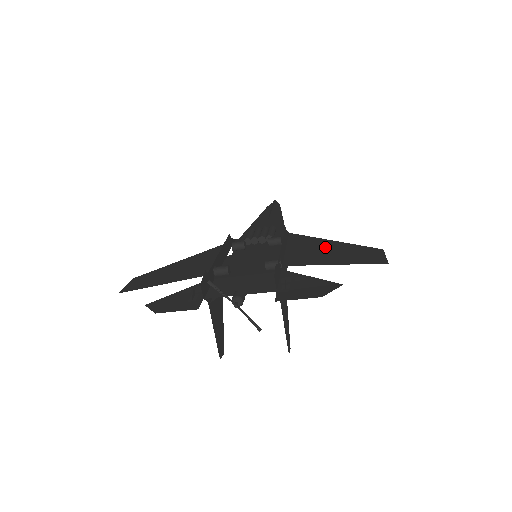
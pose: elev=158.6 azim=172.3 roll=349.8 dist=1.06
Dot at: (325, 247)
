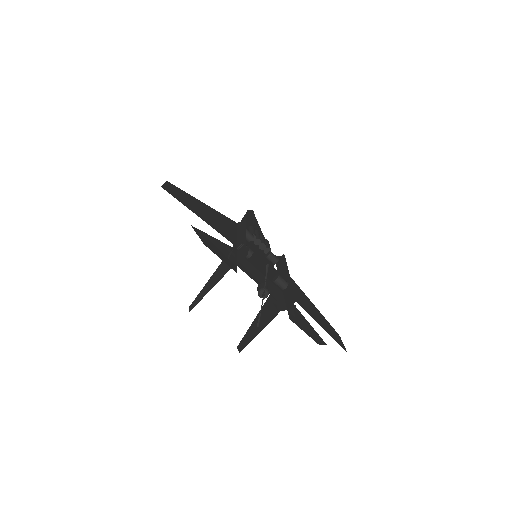
Dot at: (304, 297)
